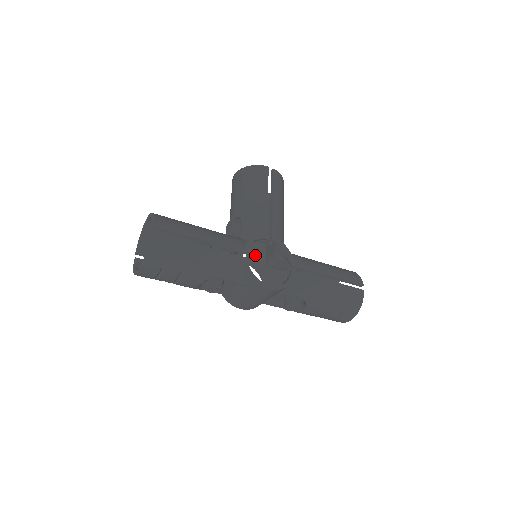
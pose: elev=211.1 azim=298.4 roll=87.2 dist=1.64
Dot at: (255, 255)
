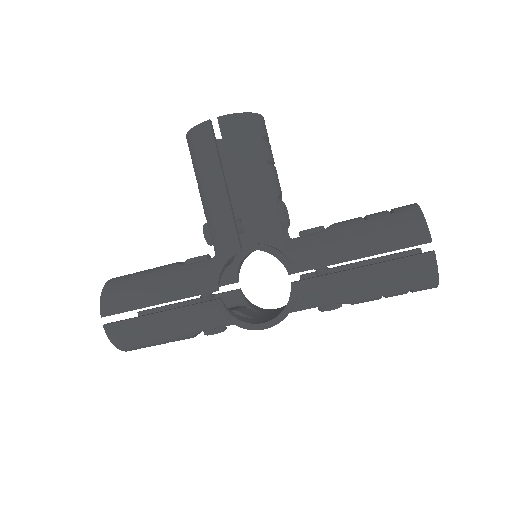
Dot at: occluded
